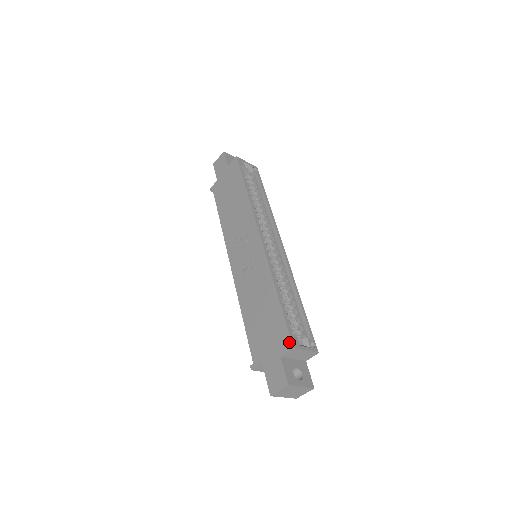
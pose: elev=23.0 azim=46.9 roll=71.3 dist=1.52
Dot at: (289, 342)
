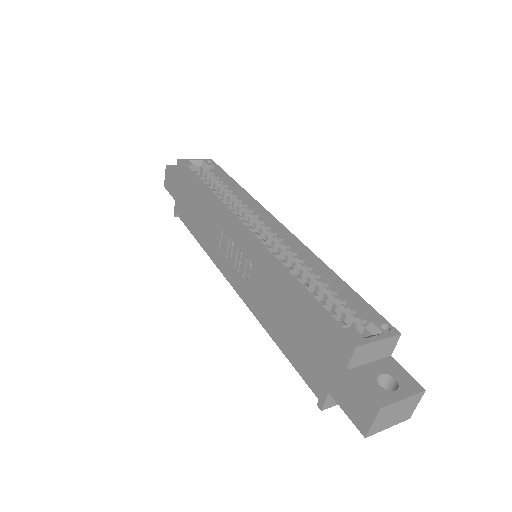
Dot at: (345, 342)
